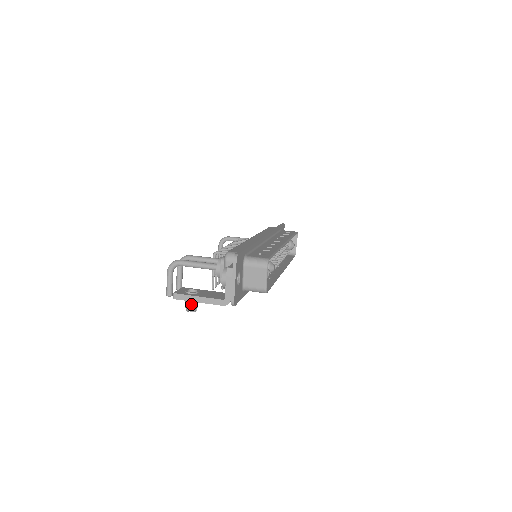
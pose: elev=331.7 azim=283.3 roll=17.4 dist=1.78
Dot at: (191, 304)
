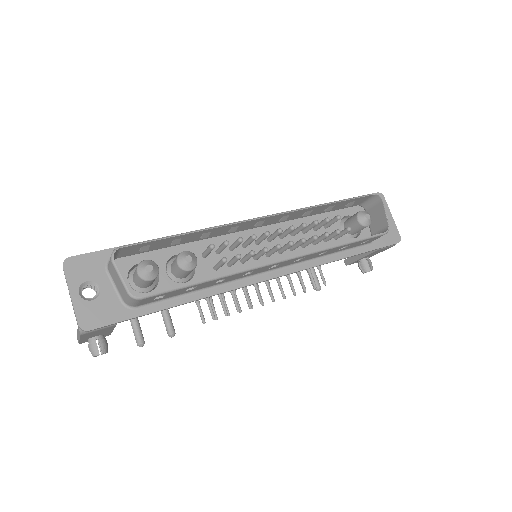
Dot at: (89, 345)
